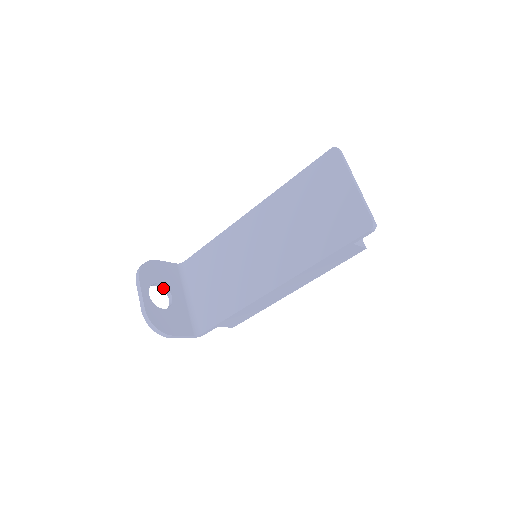
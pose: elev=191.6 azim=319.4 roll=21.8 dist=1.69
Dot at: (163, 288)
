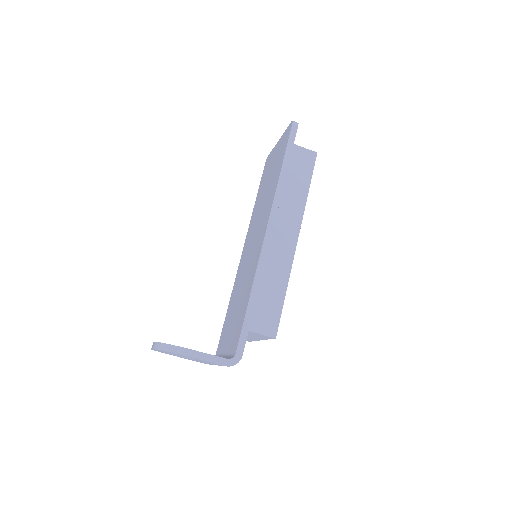
Dot at: occluded
